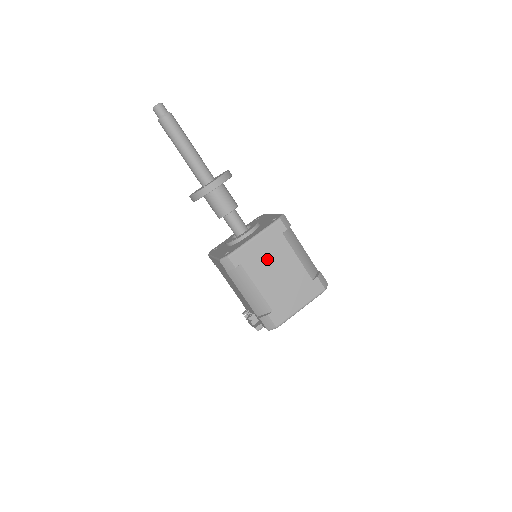
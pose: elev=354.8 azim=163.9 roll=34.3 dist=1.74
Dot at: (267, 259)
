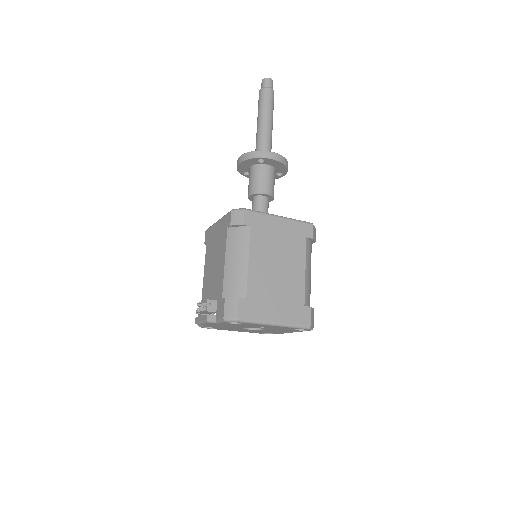
Dot at: (277, 245)
